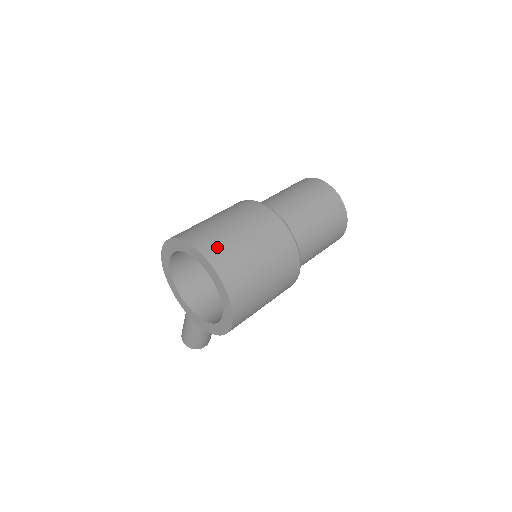
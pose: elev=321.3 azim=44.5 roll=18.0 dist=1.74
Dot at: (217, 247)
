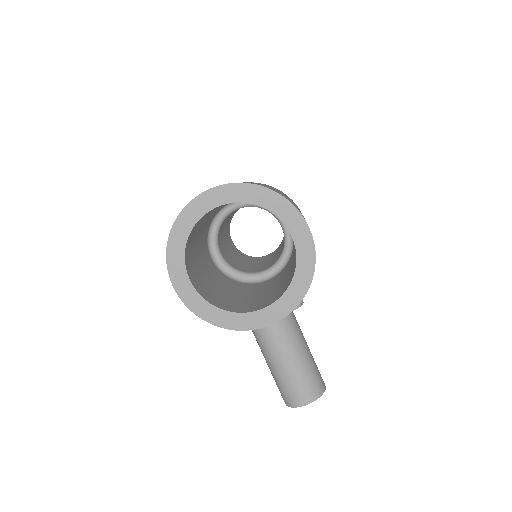
Dot at: occluded
